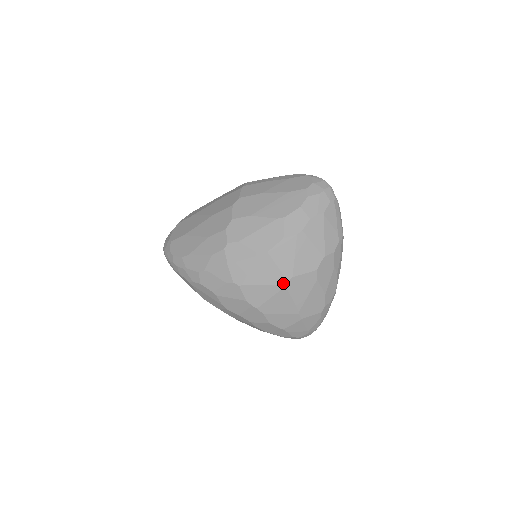
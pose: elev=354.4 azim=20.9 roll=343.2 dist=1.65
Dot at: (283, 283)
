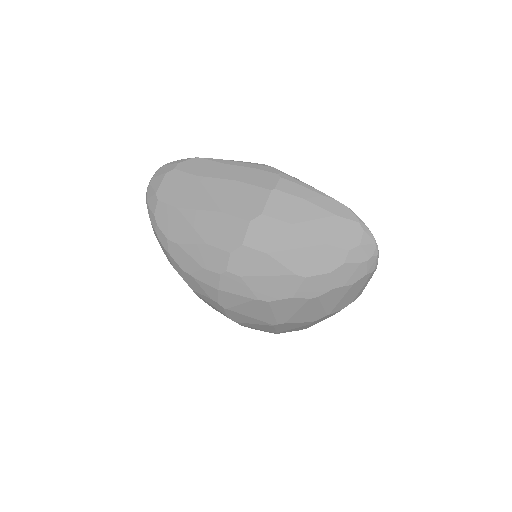
Dot at: (272, 324)
